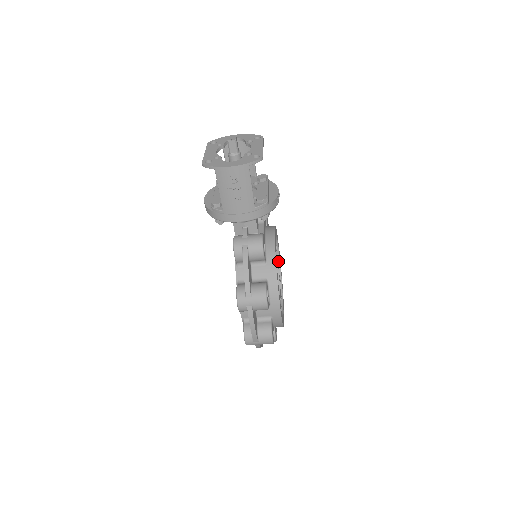
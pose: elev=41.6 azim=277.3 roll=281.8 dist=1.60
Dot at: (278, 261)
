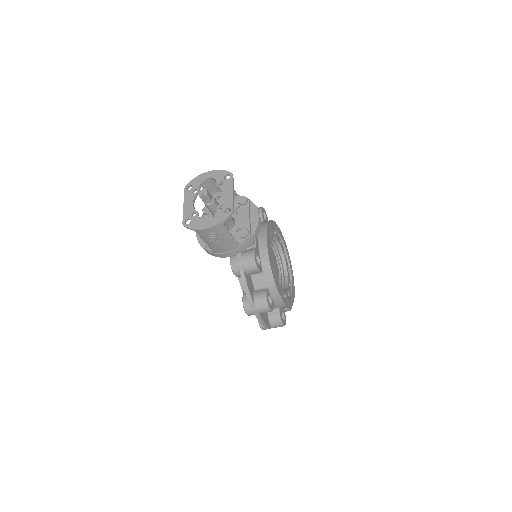
Dot at: (280, 241)
